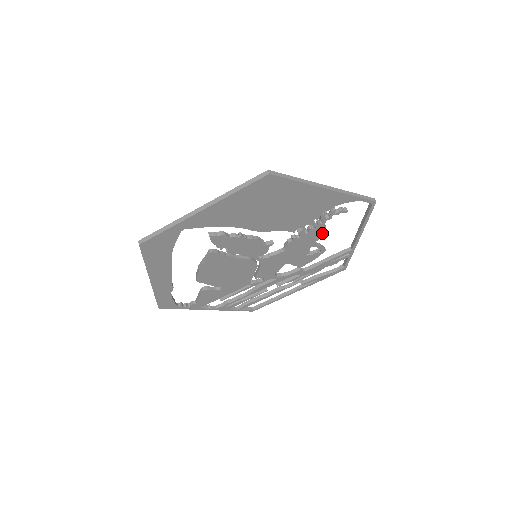
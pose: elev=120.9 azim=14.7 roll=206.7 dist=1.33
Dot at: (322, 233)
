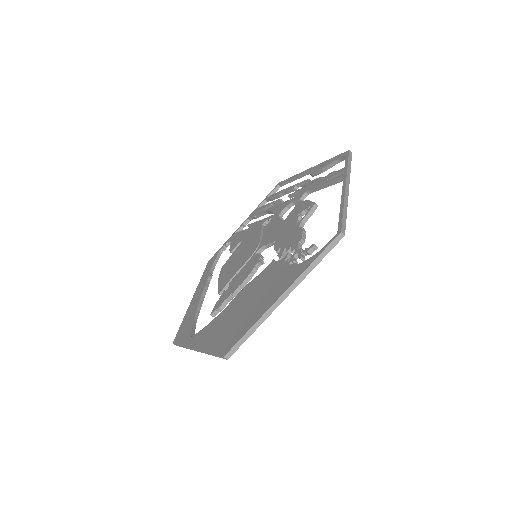
Dot at: (304, 237)
